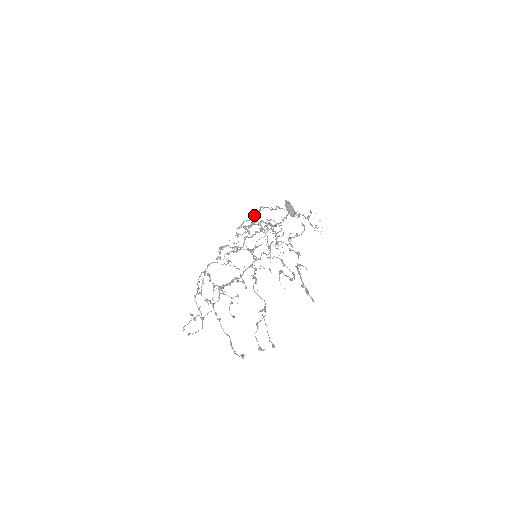
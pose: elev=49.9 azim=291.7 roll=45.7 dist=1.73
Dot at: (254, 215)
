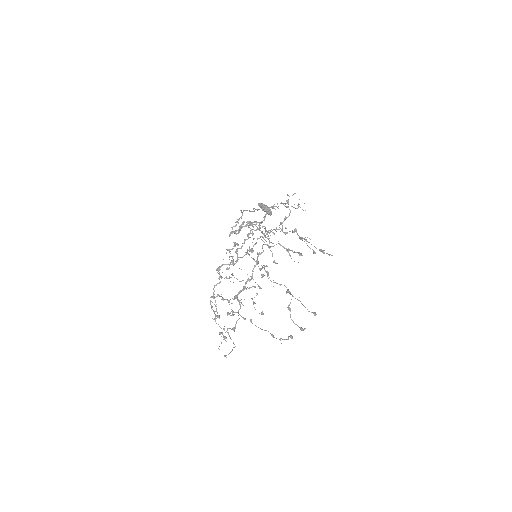
Dot at: (238, 220)
